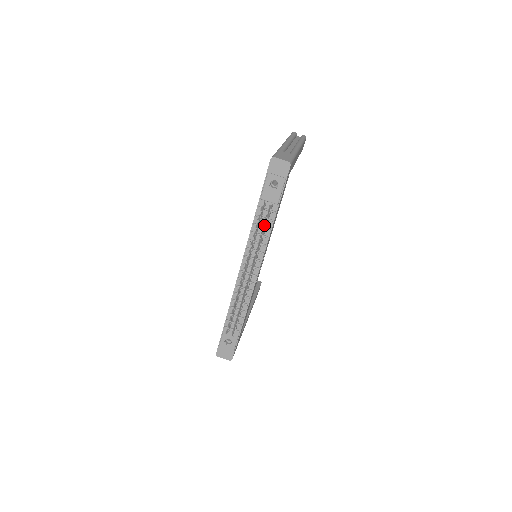
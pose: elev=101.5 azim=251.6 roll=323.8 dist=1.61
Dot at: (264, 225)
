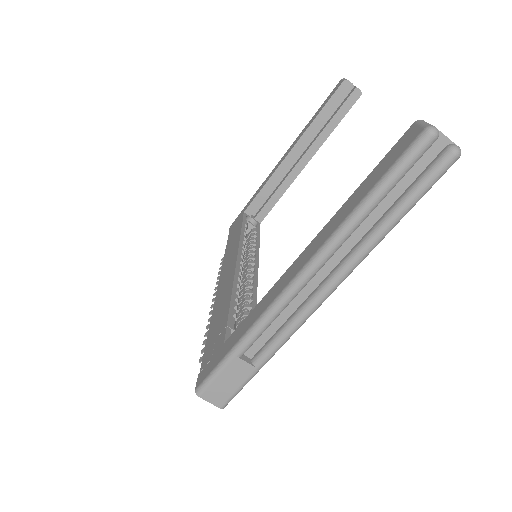
Dot at: occluded
